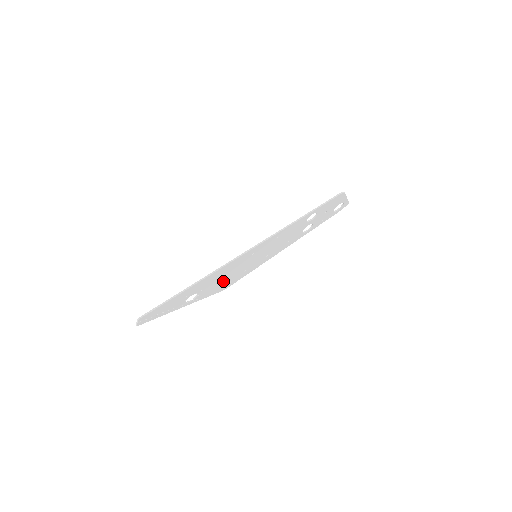
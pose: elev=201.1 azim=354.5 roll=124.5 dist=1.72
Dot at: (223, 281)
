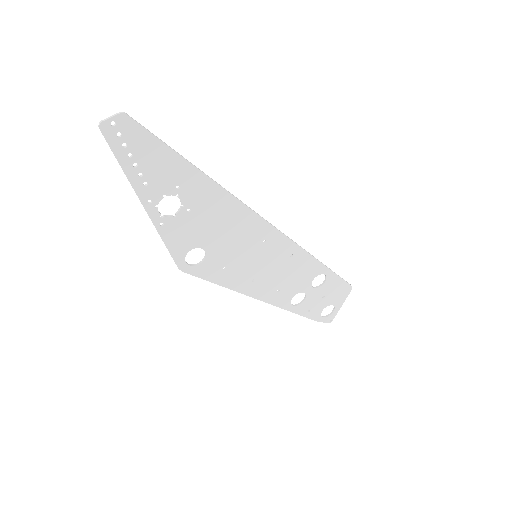
Dot at: (205, 242)
